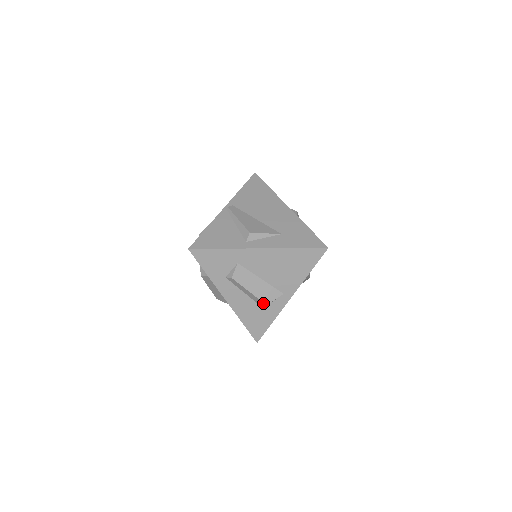
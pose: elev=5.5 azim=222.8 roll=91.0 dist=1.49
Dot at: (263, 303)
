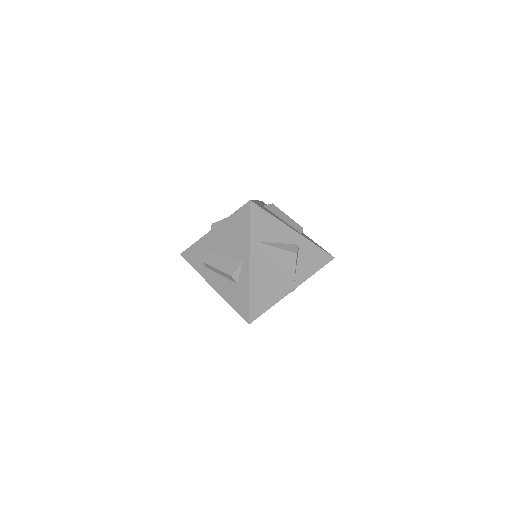
Dot at: (229, 276)
